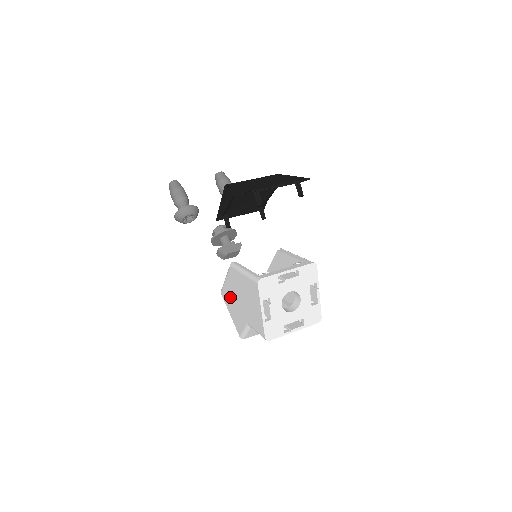
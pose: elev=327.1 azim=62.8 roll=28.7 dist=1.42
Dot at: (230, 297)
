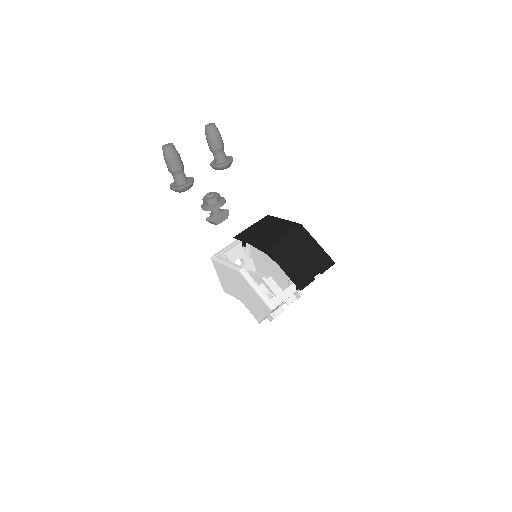
Dot at: (226, 275)
